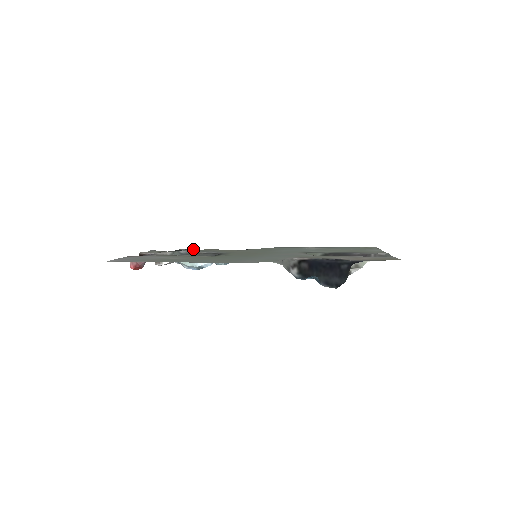
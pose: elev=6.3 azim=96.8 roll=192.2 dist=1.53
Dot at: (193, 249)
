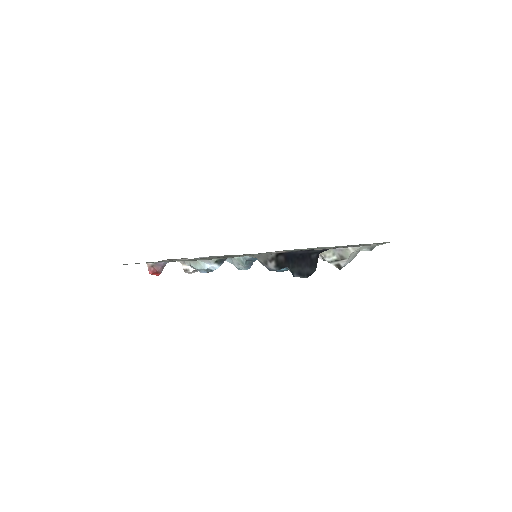
Dot at: occluded
